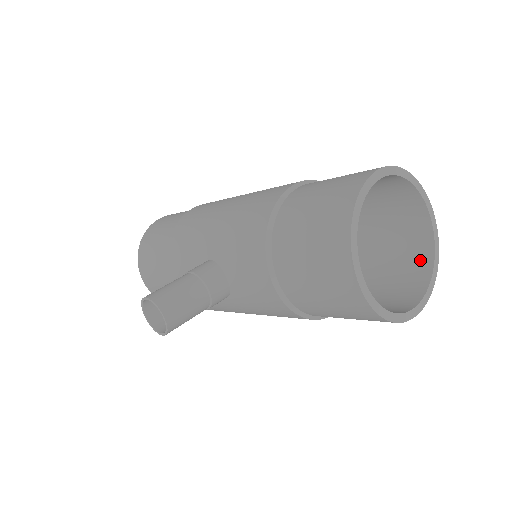
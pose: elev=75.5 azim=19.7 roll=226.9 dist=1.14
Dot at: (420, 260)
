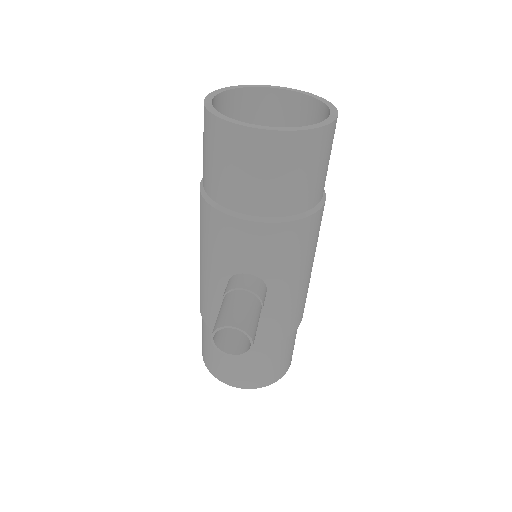
Dot at: (308, 109)
